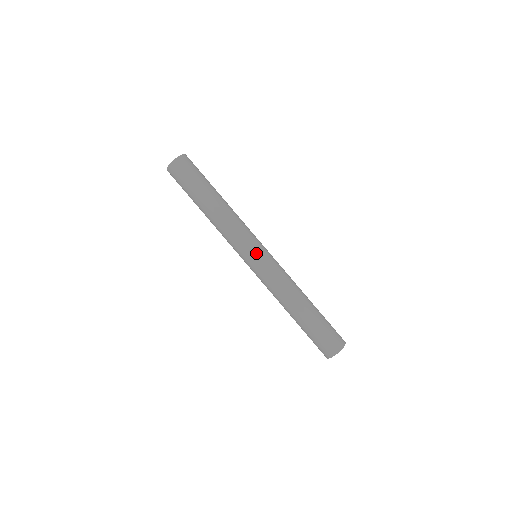
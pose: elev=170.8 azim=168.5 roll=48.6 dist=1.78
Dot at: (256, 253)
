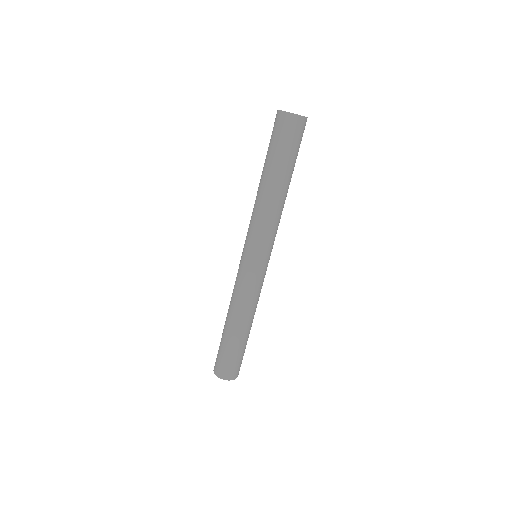
Dot at: (259, 259)
